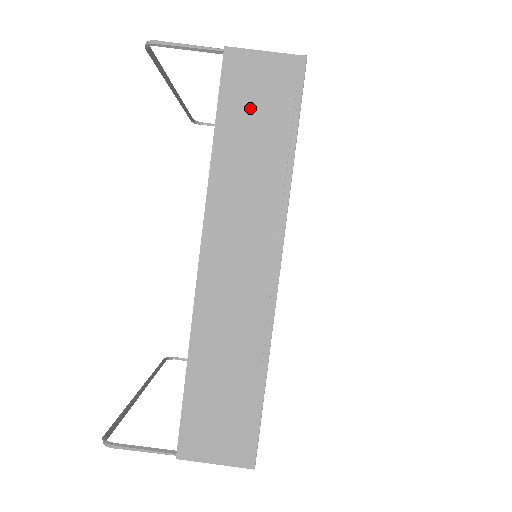
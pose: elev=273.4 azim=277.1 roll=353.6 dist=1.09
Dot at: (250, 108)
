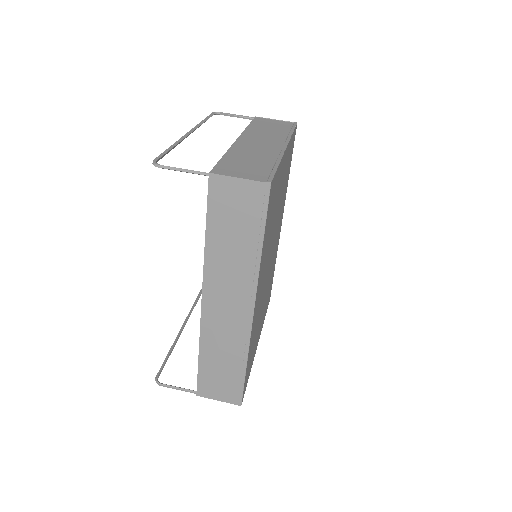
Dot at: (230, 216)
